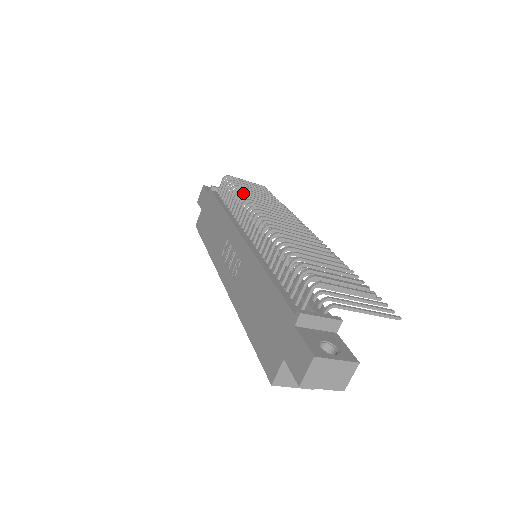
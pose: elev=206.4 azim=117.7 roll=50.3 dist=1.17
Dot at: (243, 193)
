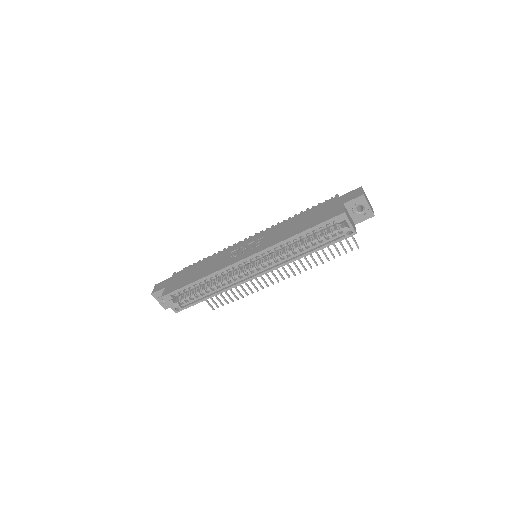
Dot at: occluded
